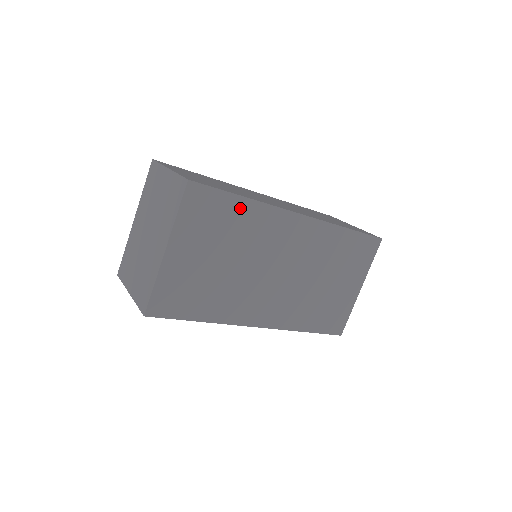
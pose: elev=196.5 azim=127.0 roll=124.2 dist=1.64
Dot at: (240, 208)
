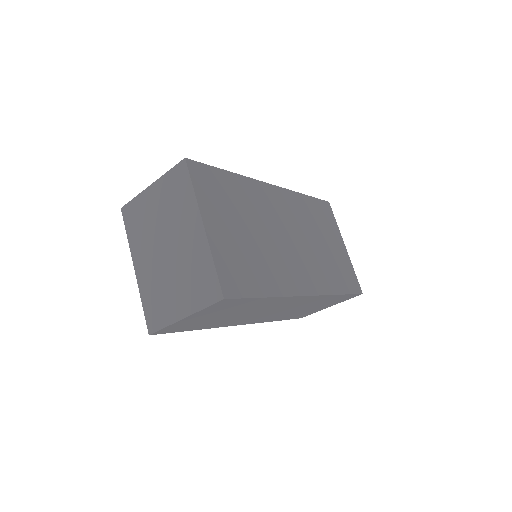
Dot at: (232, 182)
